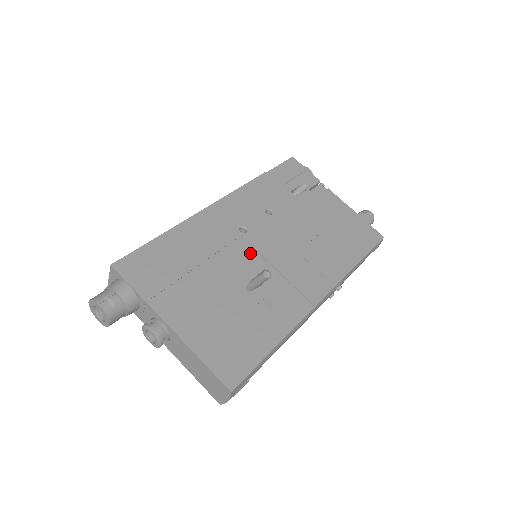
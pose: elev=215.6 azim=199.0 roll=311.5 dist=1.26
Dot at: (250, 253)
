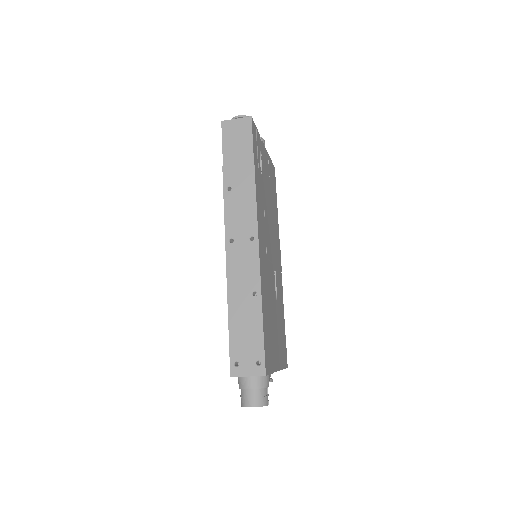
Dot at: (271, 268)
